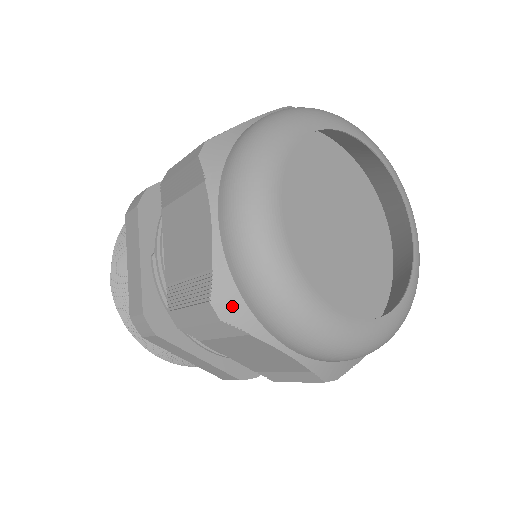
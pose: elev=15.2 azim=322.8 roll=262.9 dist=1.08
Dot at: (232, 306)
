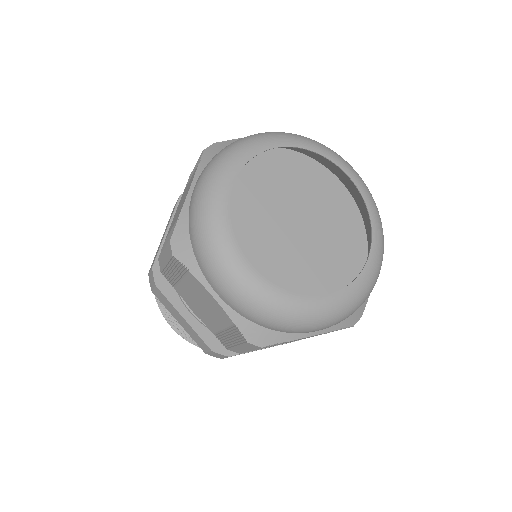
Dot at: (183, 246)
